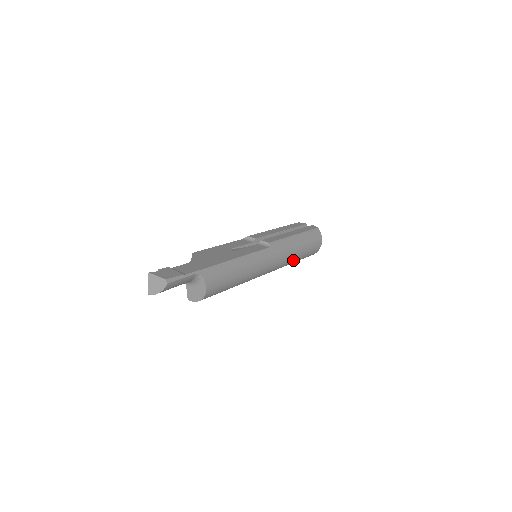
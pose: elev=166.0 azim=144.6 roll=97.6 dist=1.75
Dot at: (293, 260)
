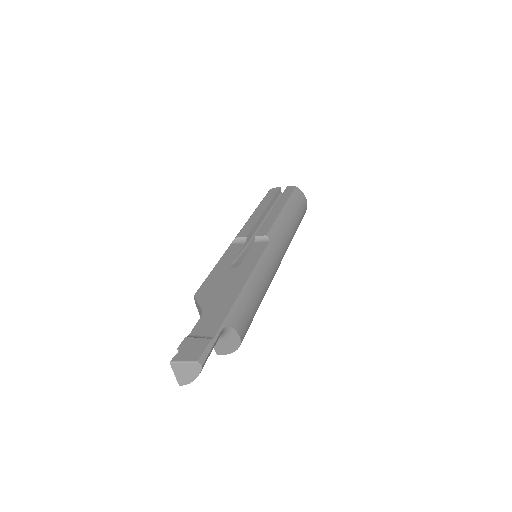
Dot at: (292, 238)
